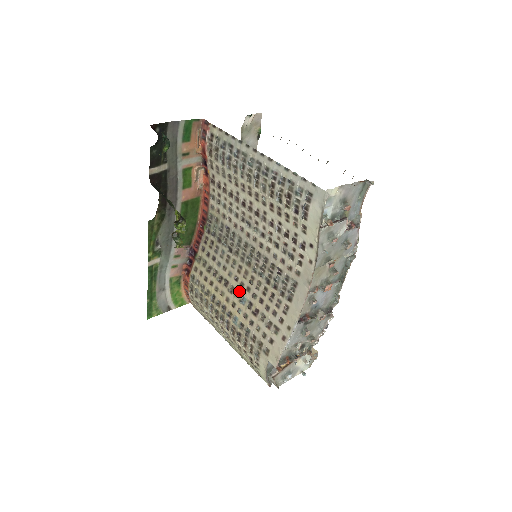
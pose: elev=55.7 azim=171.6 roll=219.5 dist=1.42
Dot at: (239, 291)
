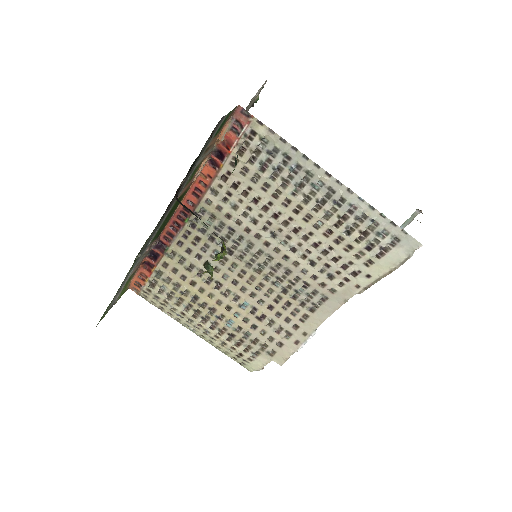
Dot at: (238, 295)
